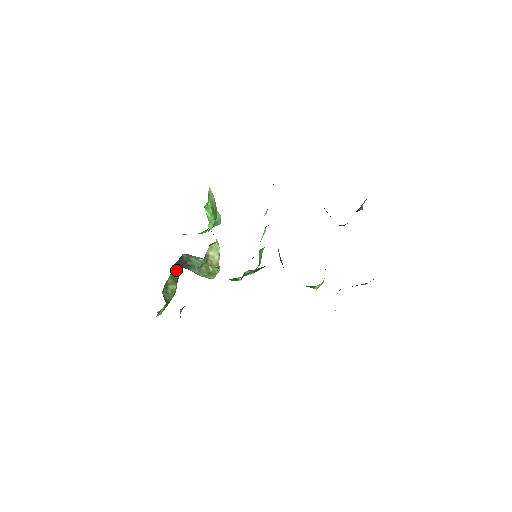
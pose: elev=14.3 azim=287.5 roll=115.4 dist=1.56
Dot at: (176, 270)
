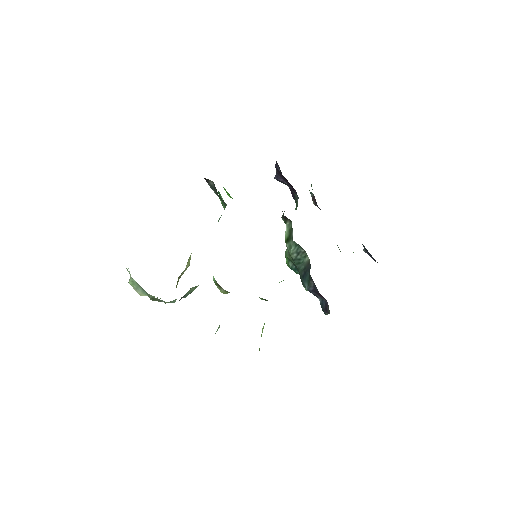
Dot at: occluded
